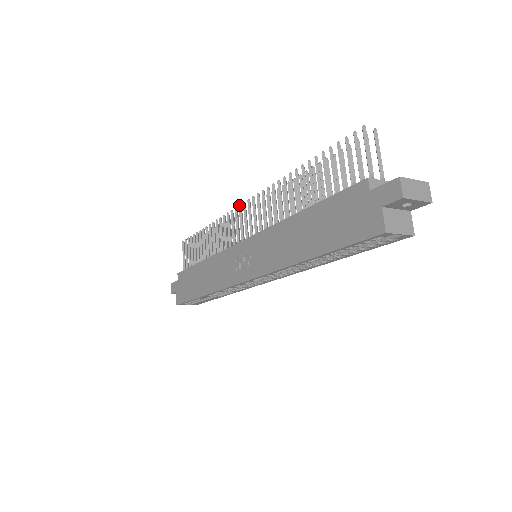
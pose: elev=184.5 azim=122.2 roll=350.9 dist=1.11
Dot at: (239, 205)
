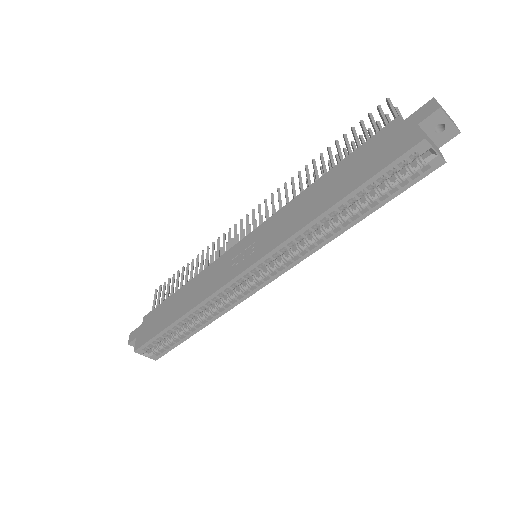
Dot at: (241, 219)
